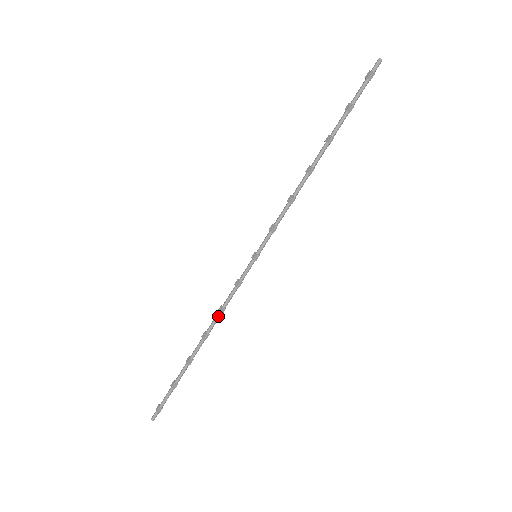
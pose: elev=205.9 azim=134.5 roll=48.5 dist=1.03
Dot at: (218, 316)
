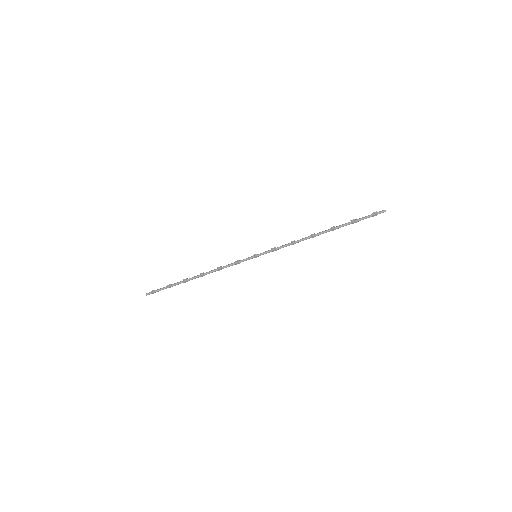
Dot at: (216, 270)
